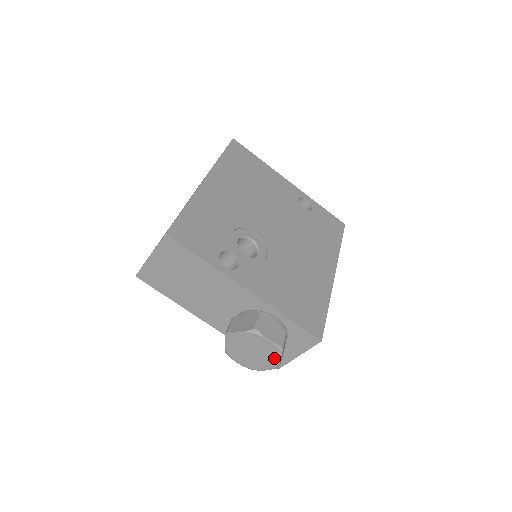
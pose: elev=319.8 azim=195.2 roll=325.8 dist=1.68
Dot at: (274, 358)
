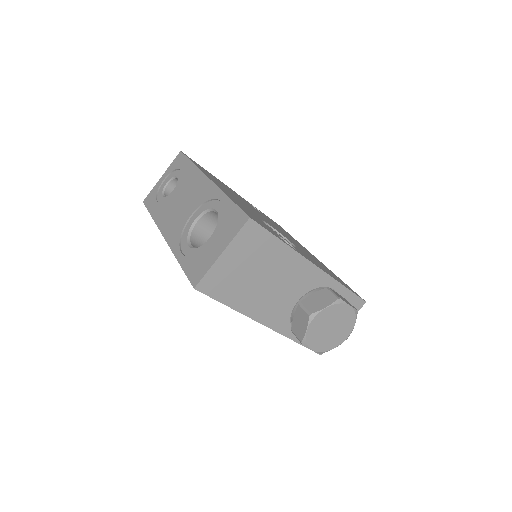
Dot at: (349, 327)
